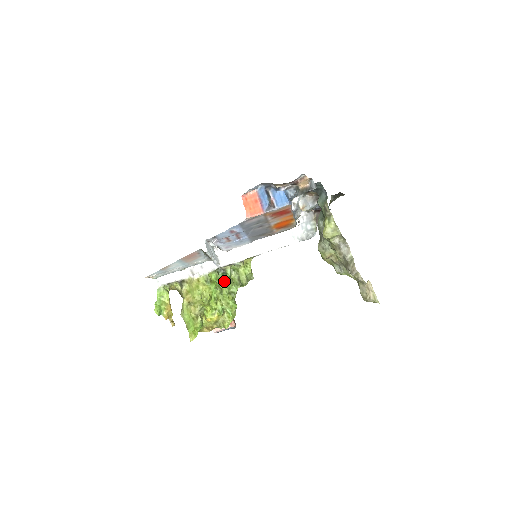
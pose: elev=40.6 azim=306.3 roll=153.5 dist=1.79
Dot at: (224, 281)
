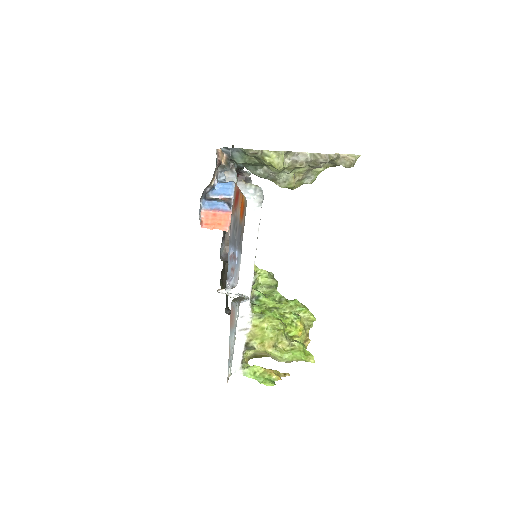
Dot at: (266, 301)
